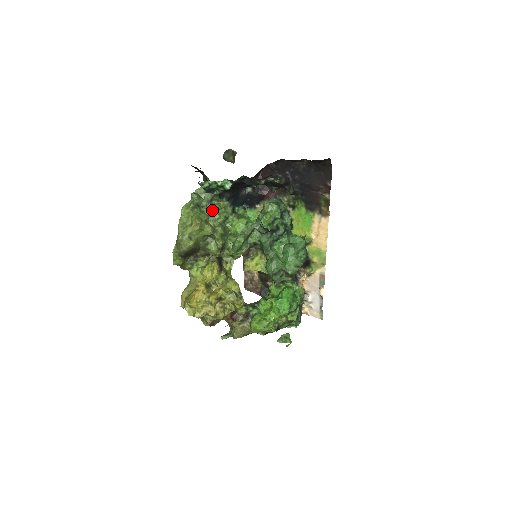
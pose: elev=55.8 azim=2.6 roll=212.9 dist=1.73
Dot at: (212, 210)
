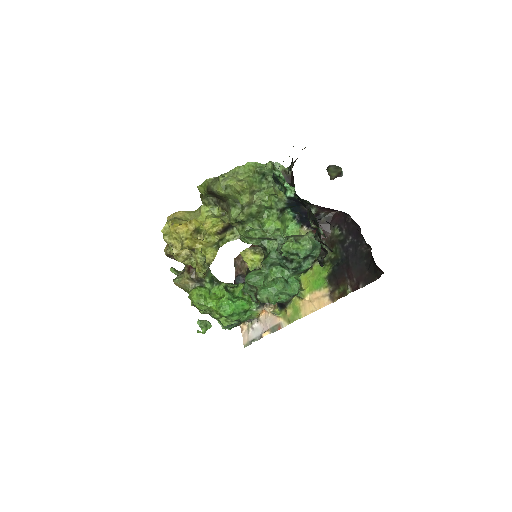
Dot at: (268, 190)
